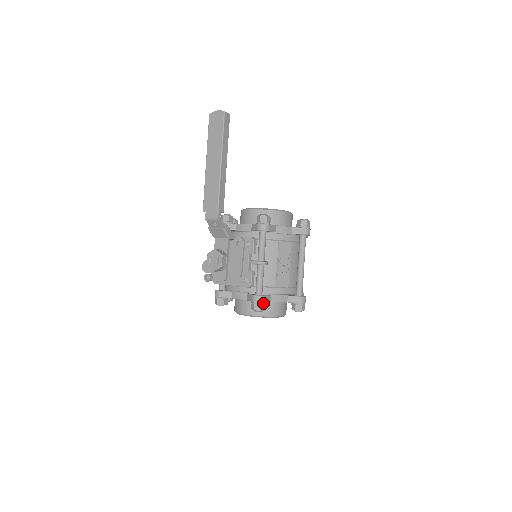
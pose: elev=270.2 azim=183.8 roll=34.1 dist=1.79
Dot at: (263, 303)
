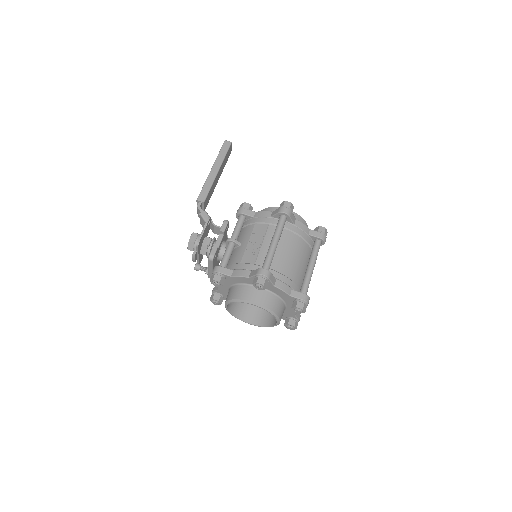
Dot at: (218, 273)
